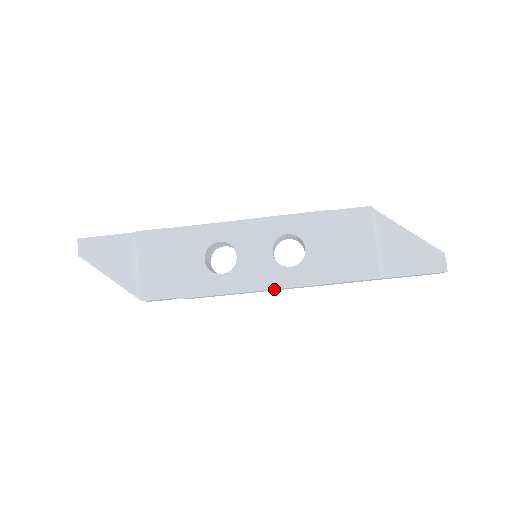
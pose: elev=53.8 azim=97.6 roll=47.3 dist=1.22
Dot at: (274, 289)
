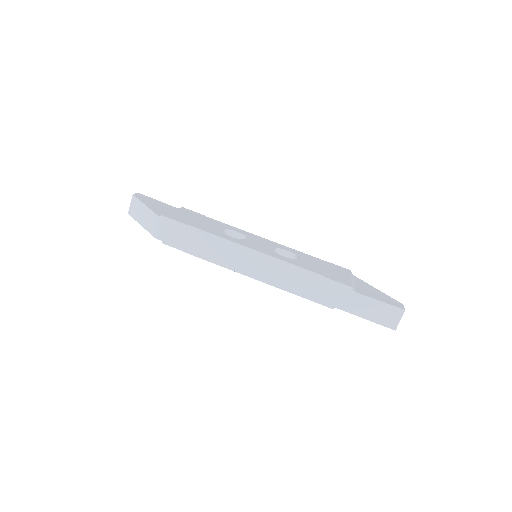
Dot at: (266, 260)
